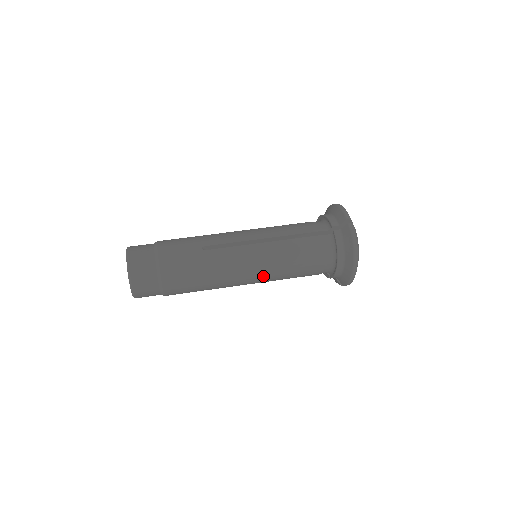
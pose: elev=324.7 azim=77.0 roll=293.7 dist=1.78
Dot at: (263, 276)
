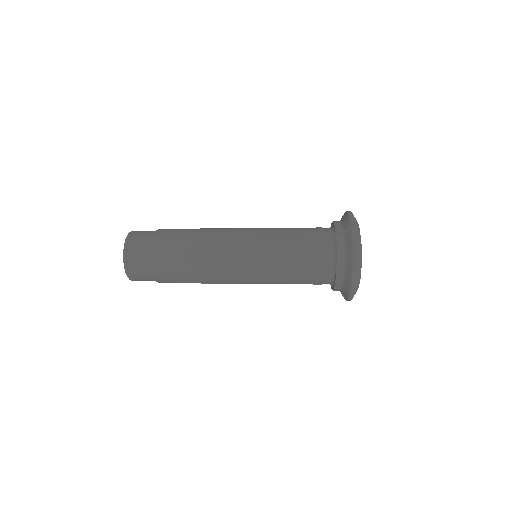
Dot at: (256, 275)
